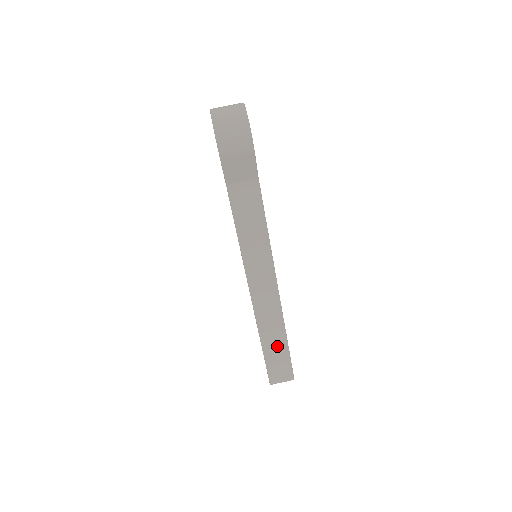
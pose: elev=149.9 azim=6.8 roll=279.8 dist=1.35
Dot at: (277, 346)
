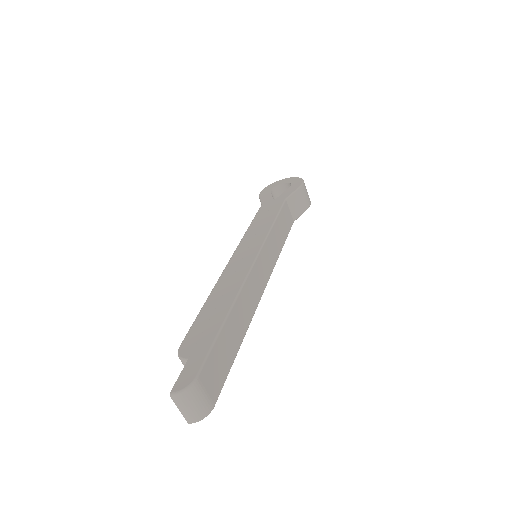
Dot at: (233, 339)
